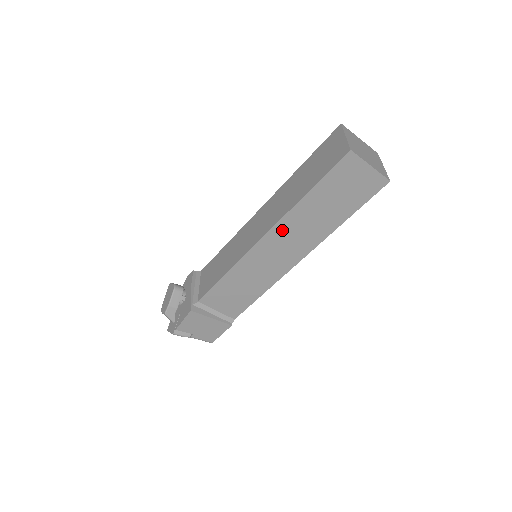
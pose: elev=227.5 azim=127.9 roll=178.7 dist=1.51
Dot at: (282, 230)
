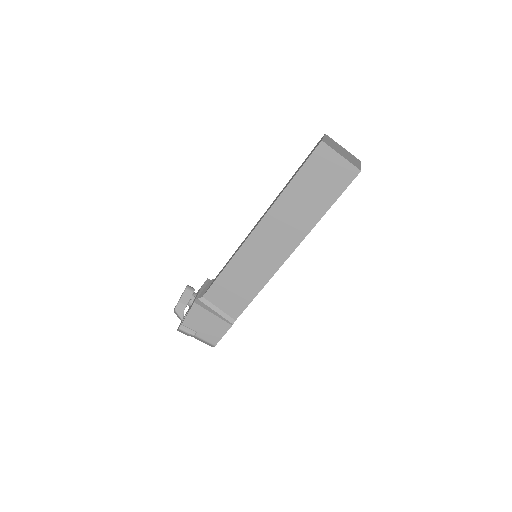
Dot at: (272, 220)
